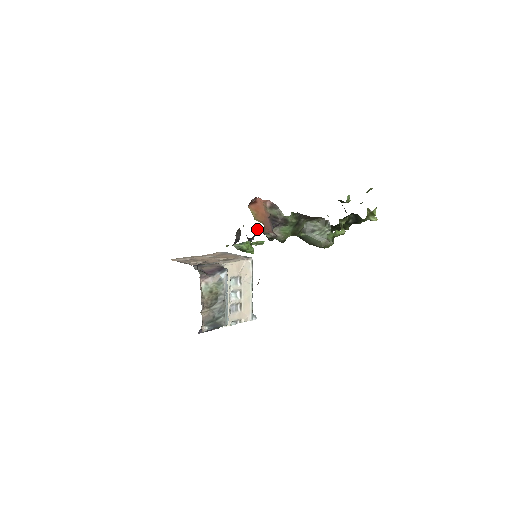
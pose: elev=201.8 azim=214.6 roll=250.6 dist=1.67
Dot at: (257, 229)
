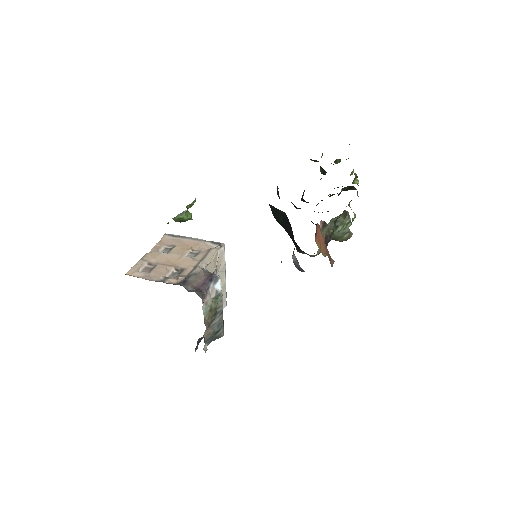
Dot at: occluded
